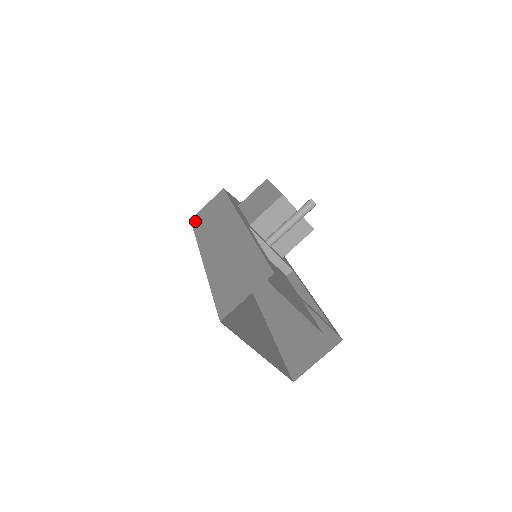
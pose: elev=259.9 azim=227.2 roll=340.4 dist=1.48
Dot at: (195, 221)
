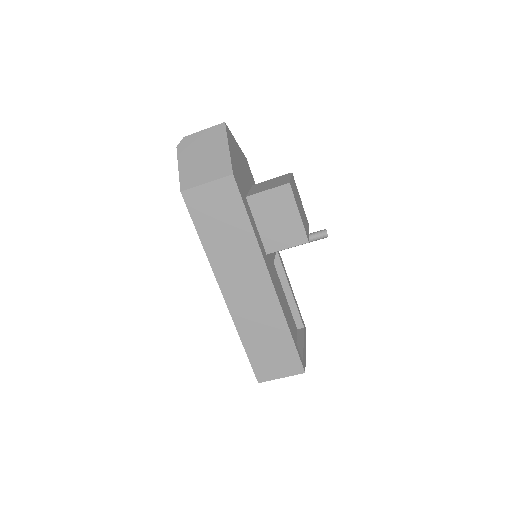
Dot at: (193, 208)
